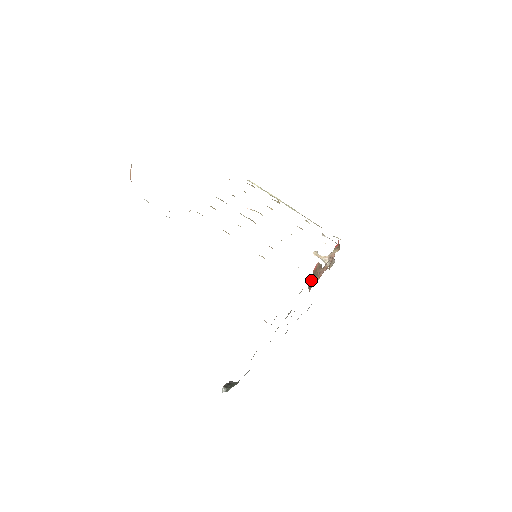
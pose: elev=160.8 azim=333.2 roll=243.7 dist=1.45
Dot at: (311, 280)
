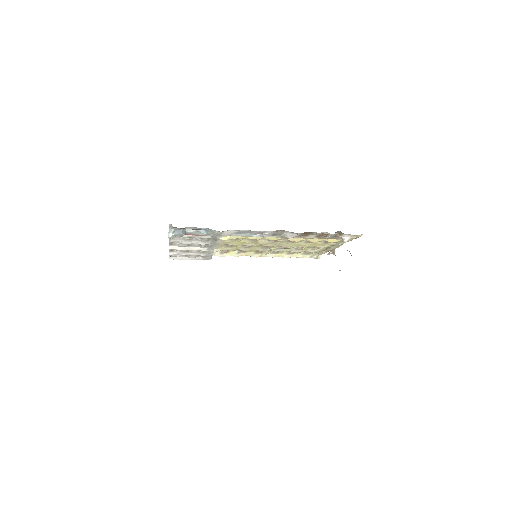
Dot at: occluded
